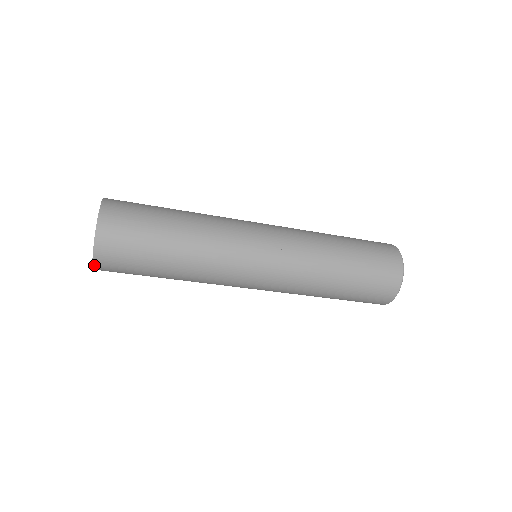
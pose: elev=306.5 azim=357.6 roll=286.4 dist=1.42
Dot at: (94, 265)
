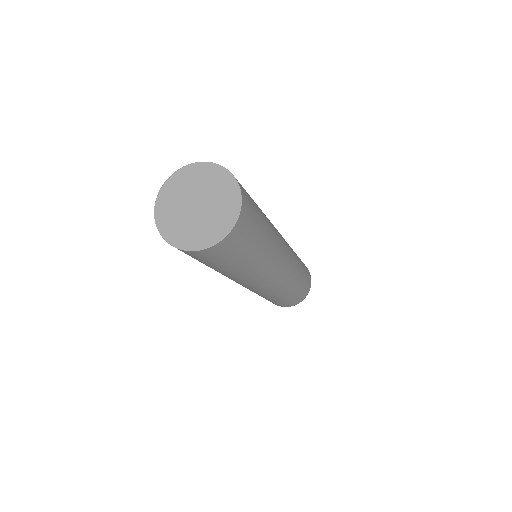
Dot at: (211, 247)
